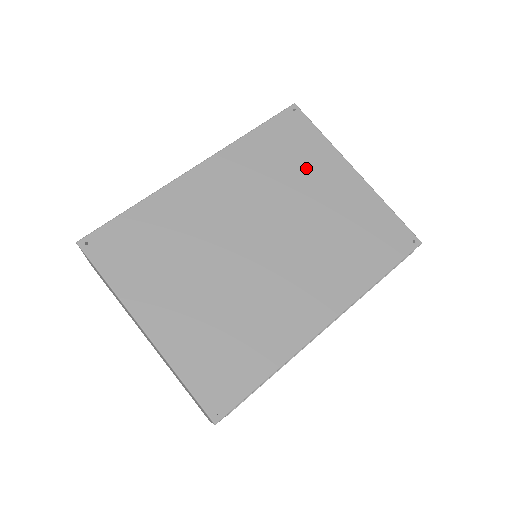
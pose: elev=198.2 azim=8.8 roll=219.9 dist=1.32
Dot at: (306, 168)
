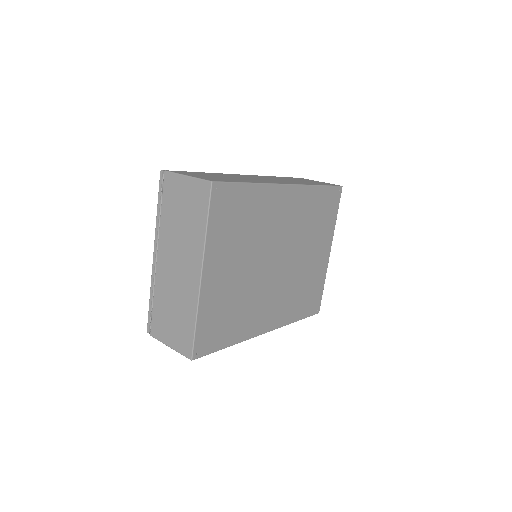
Dot at: (319, 232)
